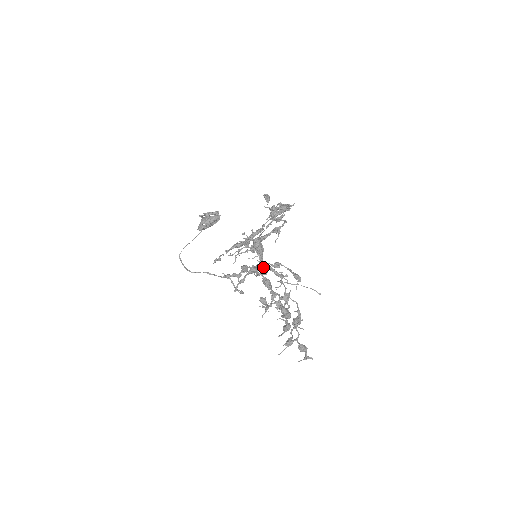
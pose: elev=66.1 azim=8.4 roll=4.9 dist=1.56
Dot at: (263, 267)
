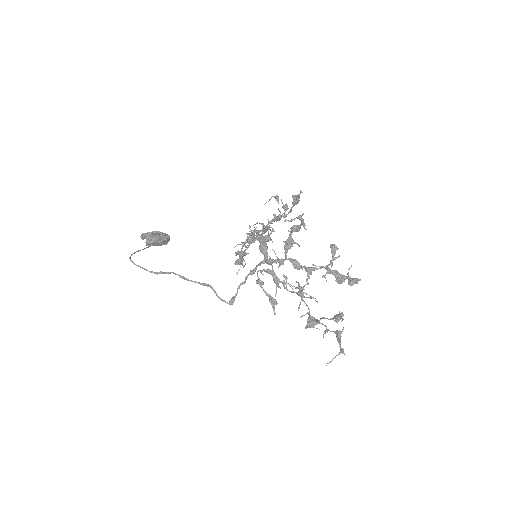
Dot at: (275, 260)
